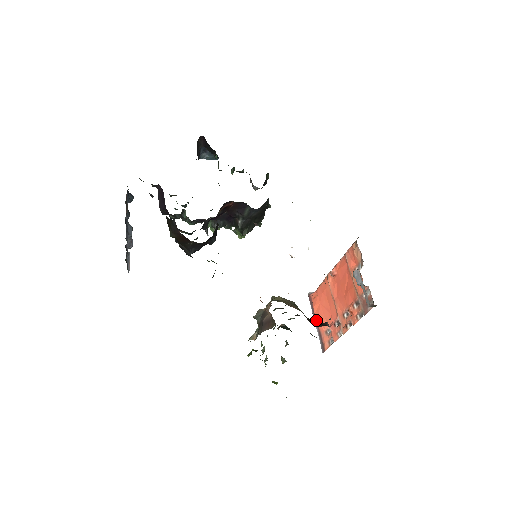
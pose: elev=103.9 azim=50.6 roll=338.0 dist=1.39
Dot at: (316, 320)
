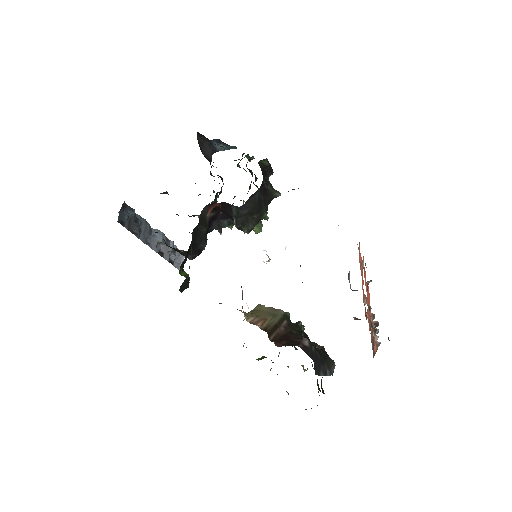
Dot at: occluded
